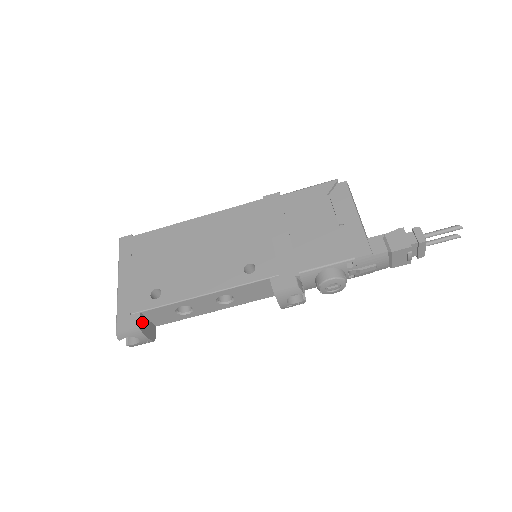
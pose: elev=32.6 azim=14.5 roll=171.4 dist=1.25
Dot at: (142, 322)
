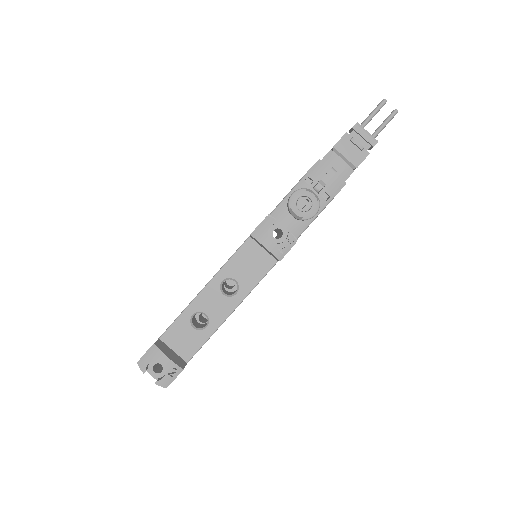
Dot at: (161, 345)
